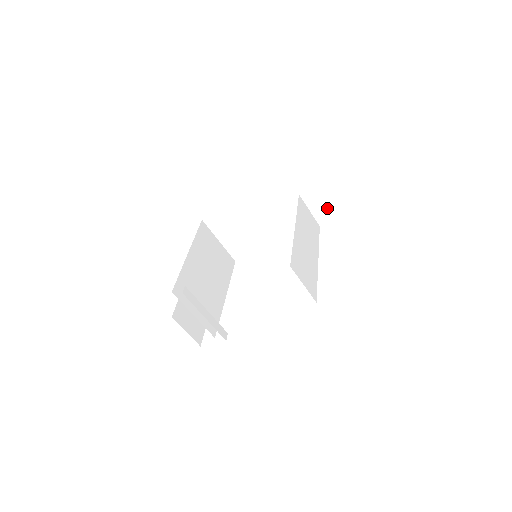
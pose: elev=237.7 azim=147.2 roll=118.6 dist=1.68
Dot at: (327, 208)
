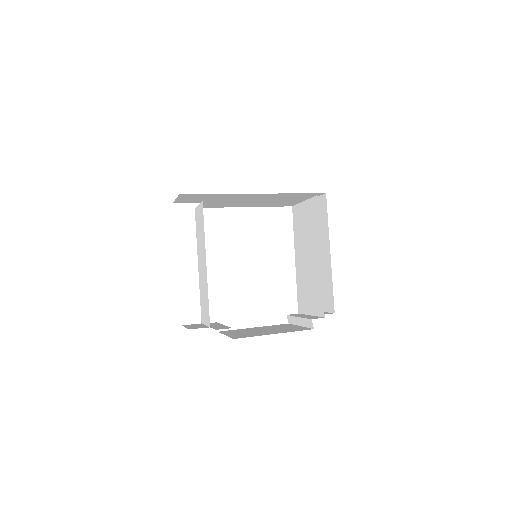
Dot at: occluded
